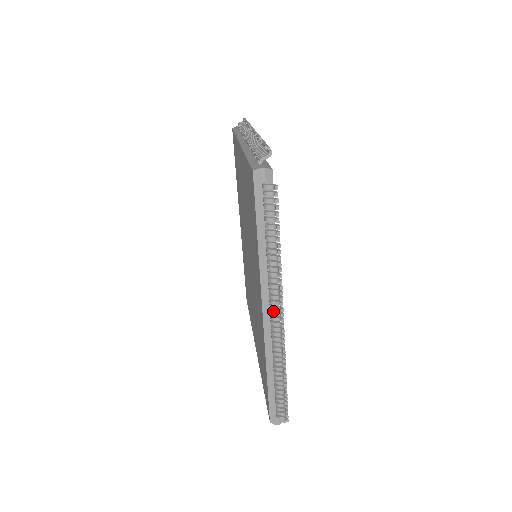
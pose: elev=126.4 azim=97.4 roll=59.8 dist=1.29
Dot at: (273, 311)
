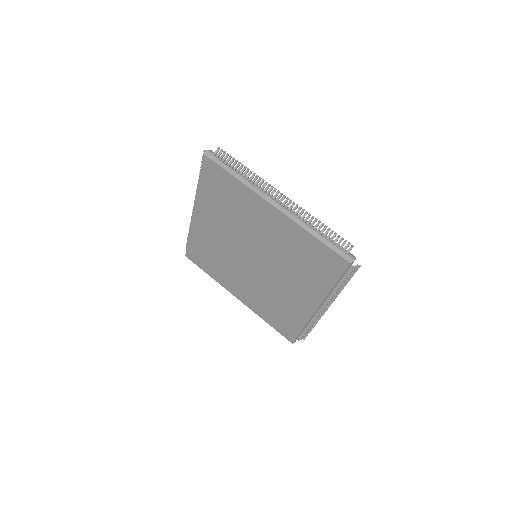
Dot at: (324, 307)
